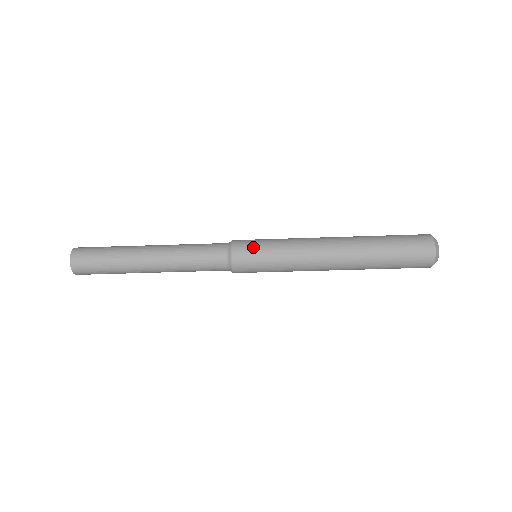
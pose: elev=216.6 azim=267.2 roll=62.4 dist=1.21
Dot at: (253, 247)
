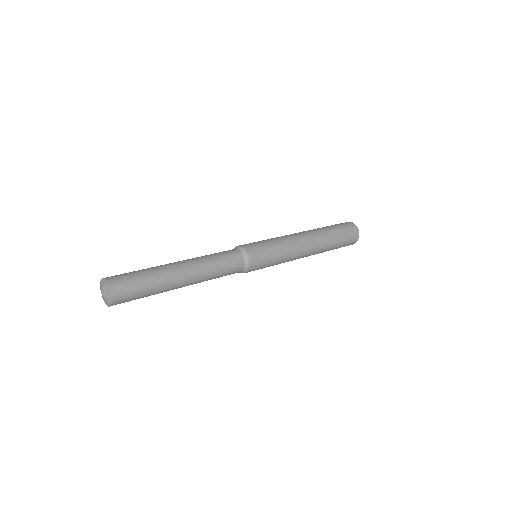
Dot at: (263, 265)
